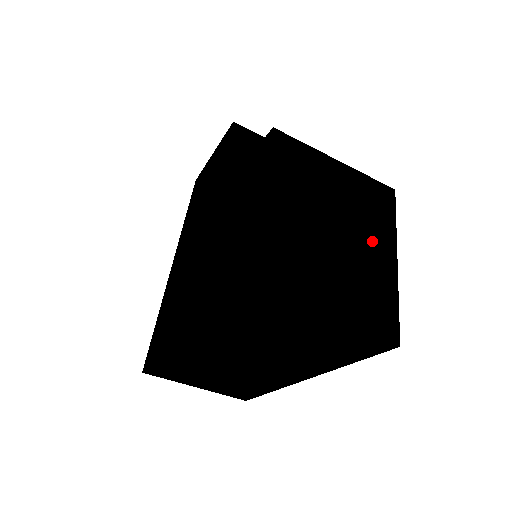
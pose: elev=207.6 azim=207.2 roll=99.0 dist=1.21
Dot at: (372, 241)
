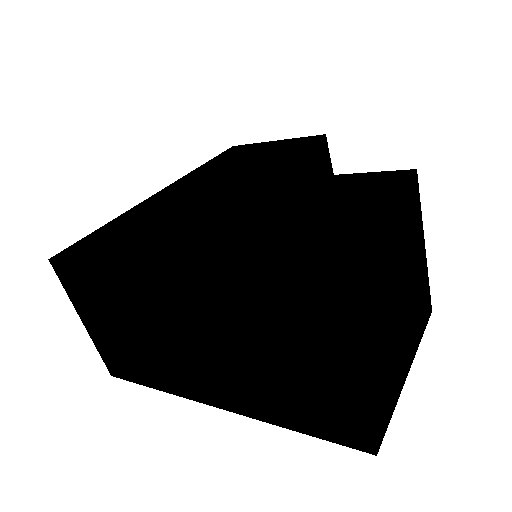
Dot at: (408, 338)
